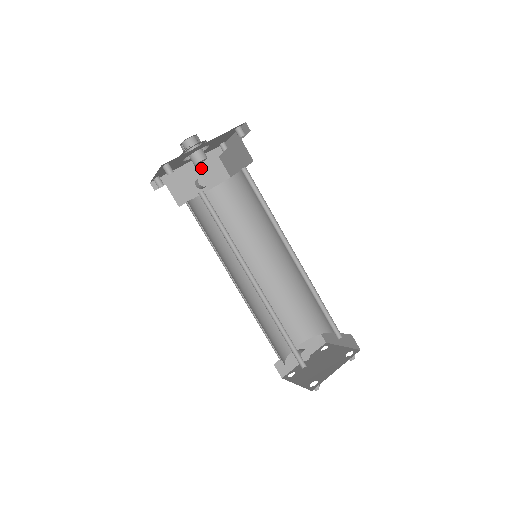
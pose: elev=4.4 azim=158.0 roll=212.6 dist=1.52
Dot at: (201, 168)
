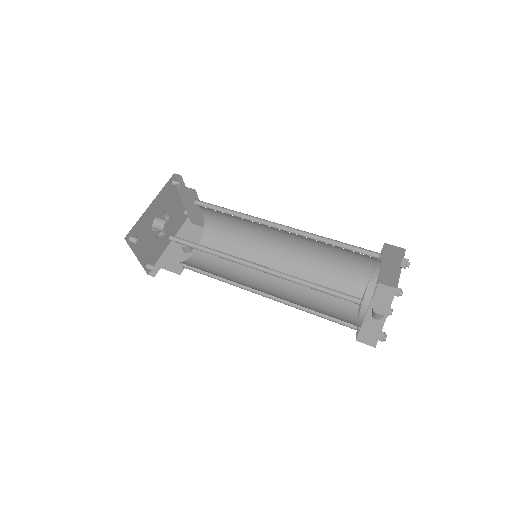
Dot at: occluded
